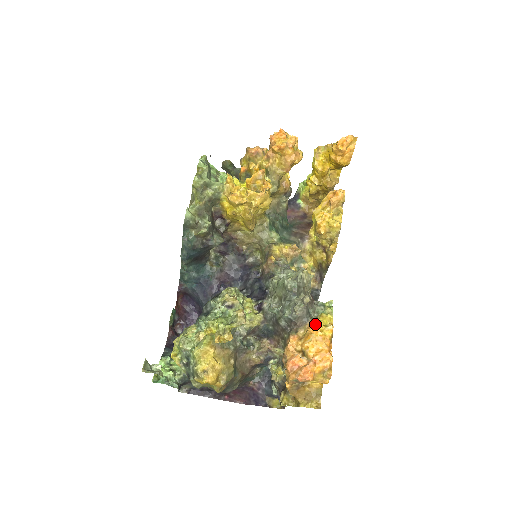
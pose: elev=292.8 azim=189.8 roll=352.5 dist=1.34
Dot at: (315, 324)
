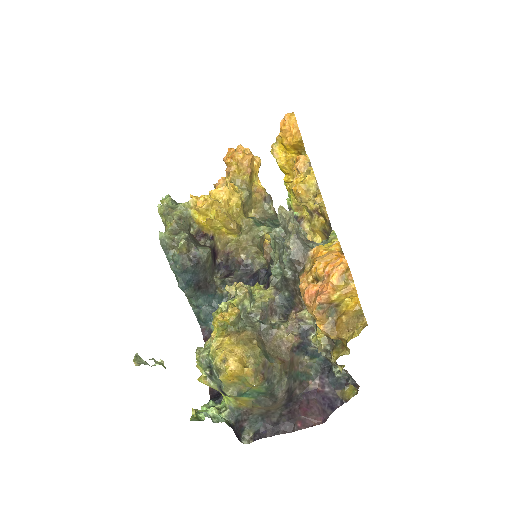
Dot at: (317, 249)
